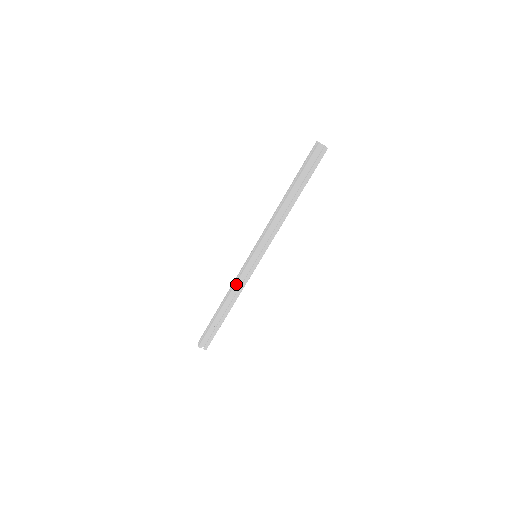
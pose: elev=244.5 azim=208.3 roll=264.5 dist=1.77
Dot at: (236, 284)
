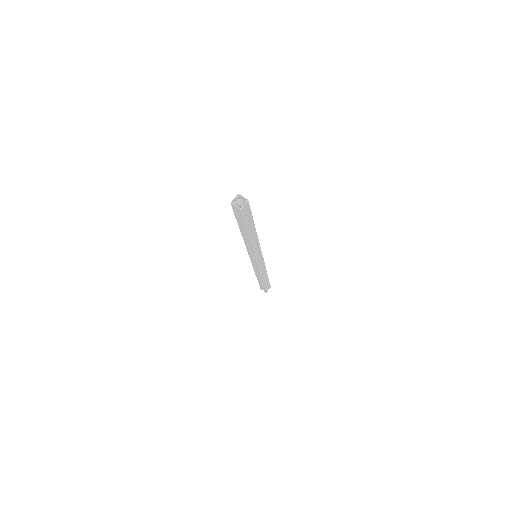
Dot at: (260, 272)
